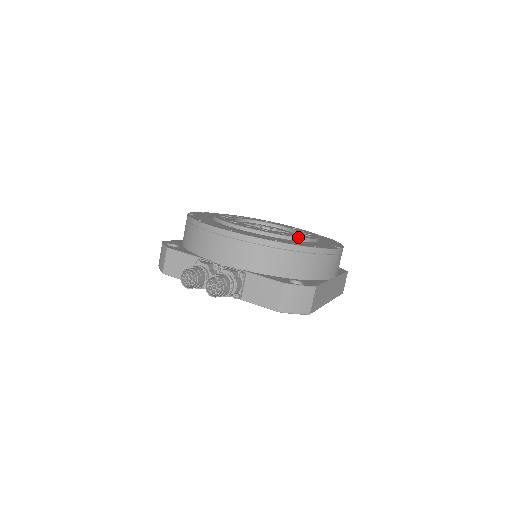
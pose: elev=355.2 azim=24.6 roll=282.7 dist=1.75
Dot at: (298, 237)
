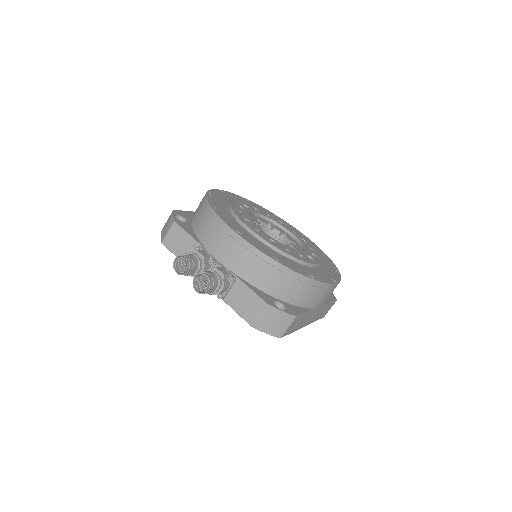
Dot at: (300, 259)
